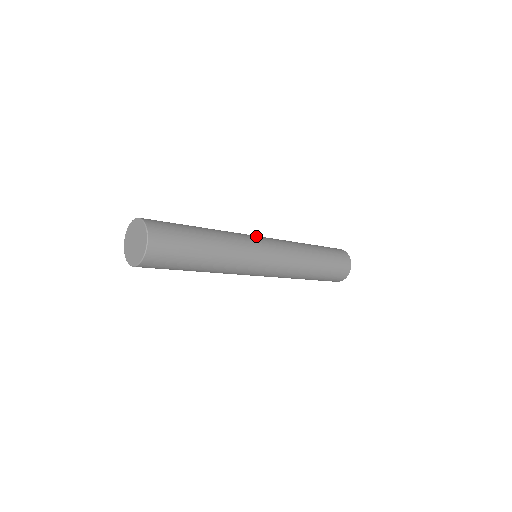
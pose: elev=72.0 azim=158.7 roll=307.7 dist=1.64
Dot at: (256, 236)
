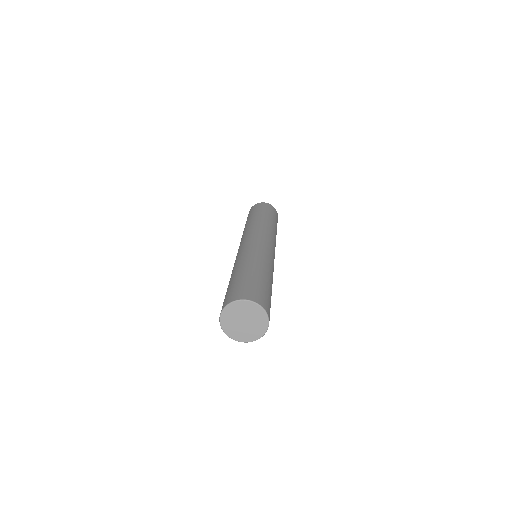
Dot at: (268, 245)
